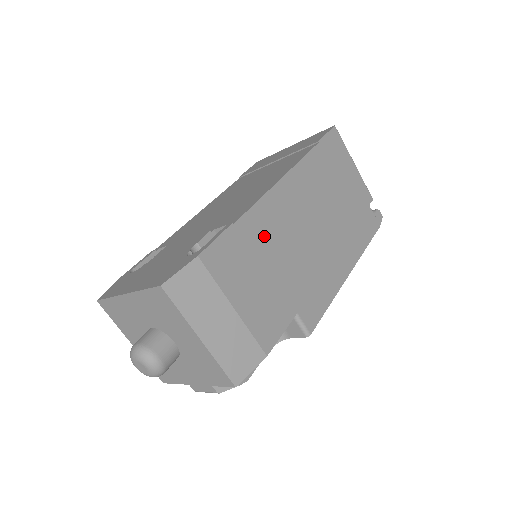
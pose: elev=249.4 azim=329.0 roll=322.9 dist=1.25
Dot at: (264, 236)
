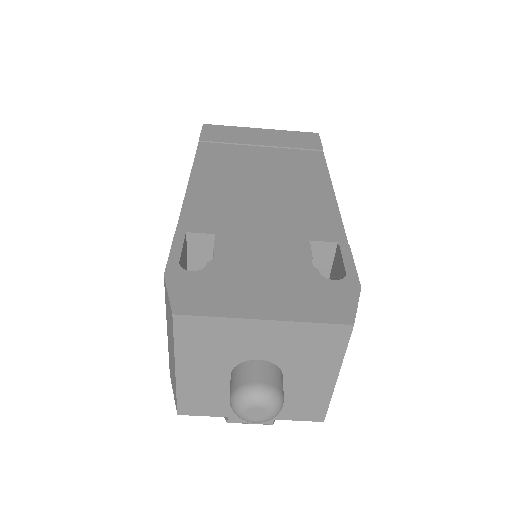
Dot at: occluded
